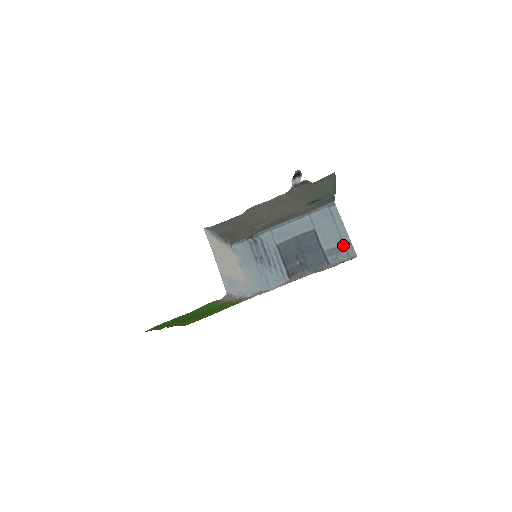
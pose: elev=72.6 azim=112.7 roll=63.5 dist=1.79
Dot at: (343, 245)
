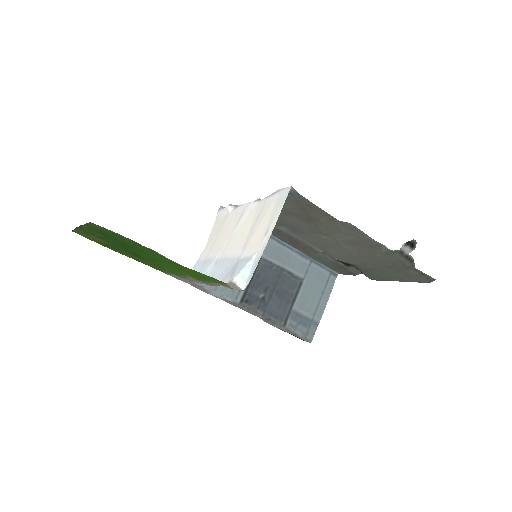
Dot at: (311, 320)
